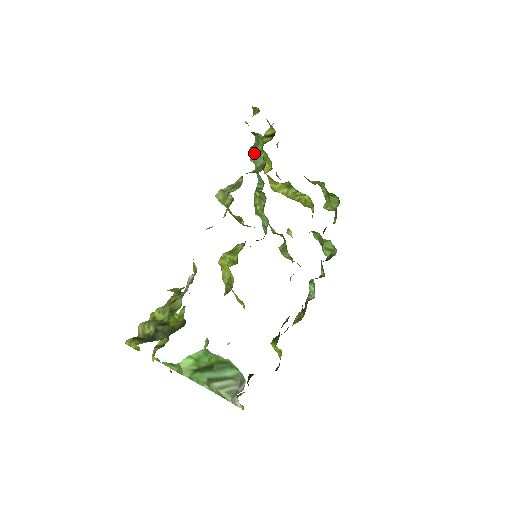
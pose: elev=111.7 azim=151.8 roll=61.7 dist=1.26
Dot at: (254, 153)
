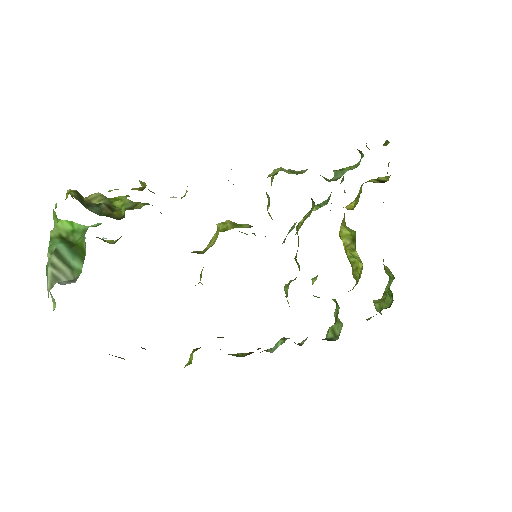
Dot at: (344, 168)
